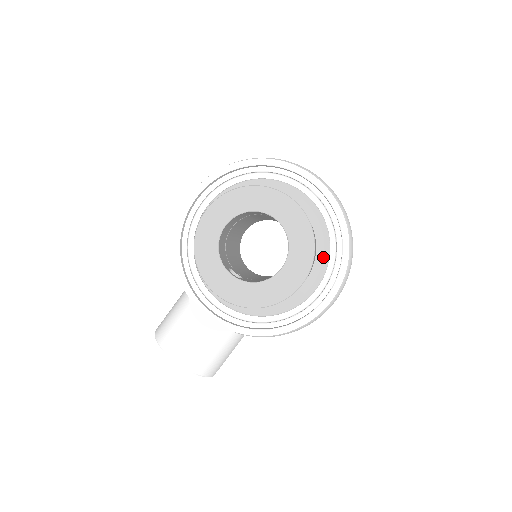
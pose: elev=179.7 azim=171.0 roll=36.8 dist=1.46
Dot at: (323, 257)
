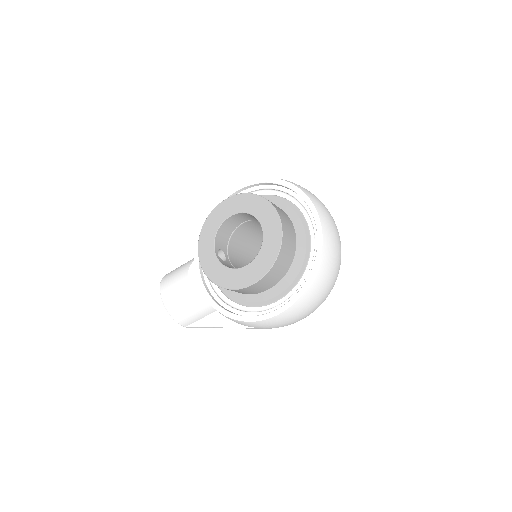
Dot at: (294, 280)
